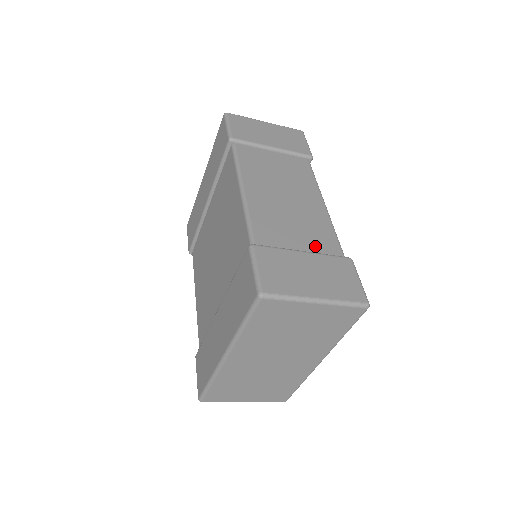
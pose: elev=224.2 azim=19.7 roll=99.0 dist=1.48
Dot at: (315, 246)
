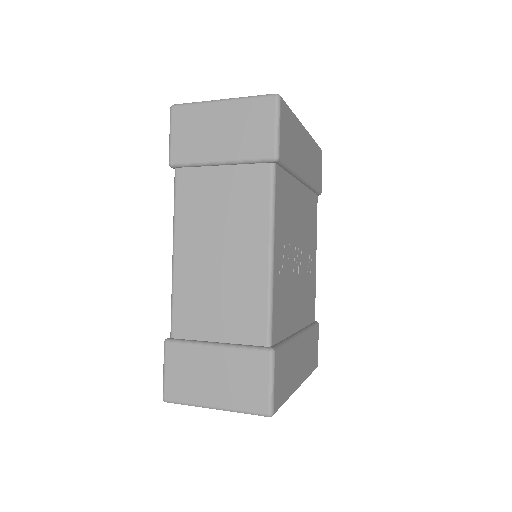
Dot at: (235, 332)
